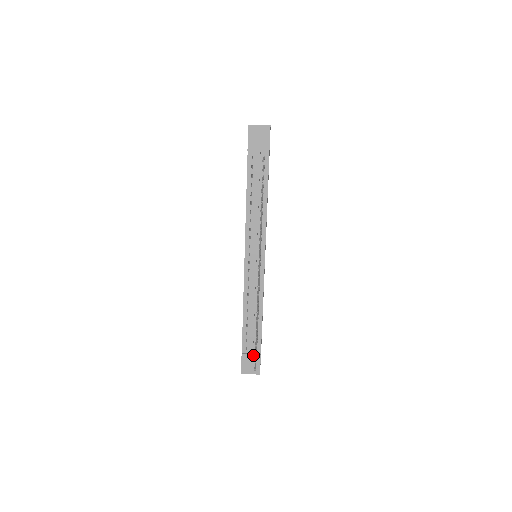
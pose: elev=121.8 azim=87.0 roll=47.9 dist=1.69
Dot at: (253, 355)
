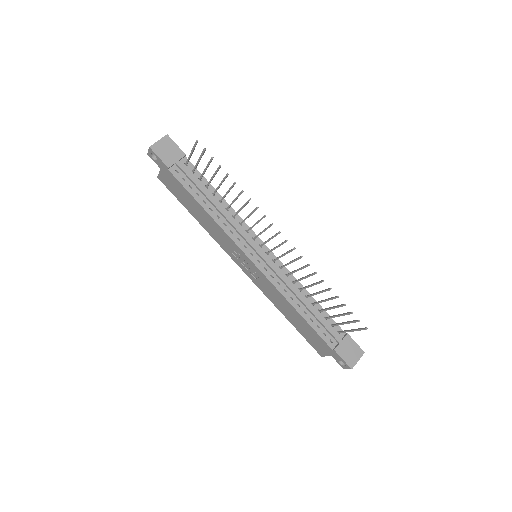
Dot at: (342, 340)
